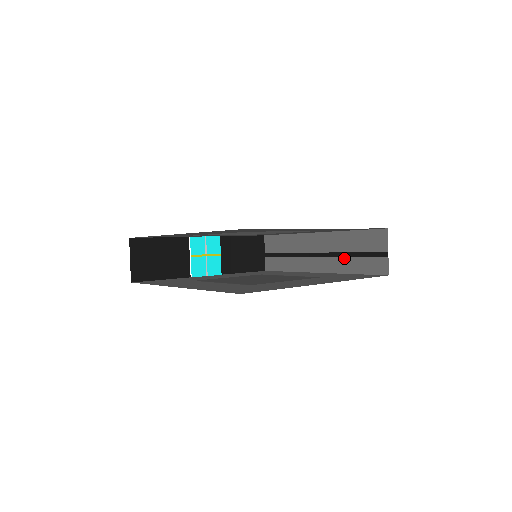
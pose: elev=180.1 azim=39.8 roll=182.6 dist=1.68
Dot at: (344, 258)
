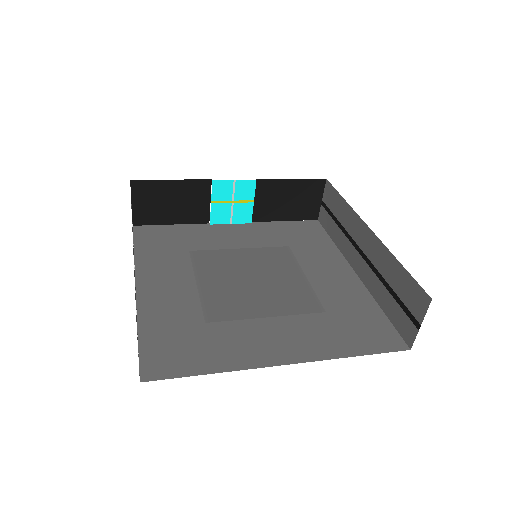
Dot at: (380, 283)
